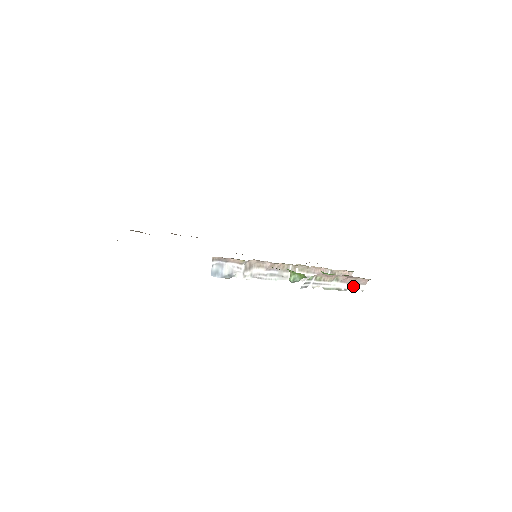
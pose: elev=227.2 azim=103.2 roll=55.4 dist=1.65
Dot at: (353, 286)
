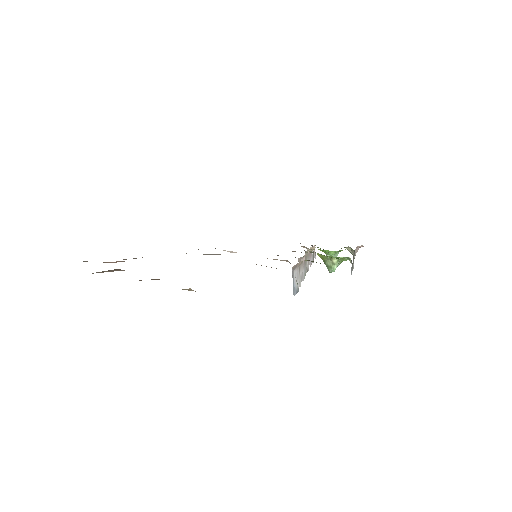
Dot at: (354, 257)
